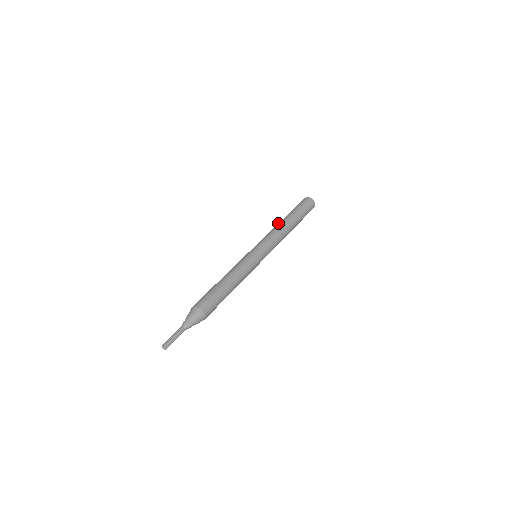
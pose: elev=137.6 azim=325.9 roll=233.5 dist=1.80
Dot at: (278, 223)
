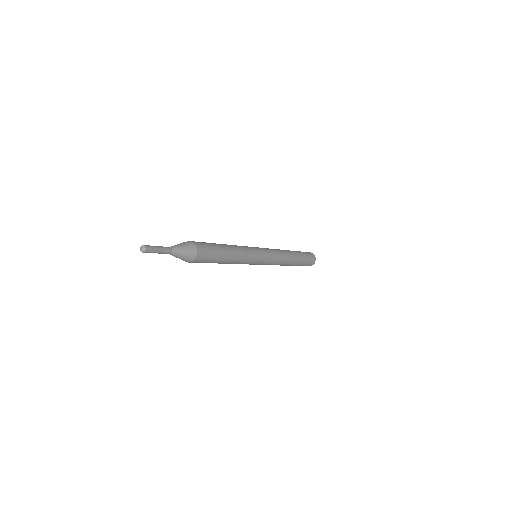
Dot at: occluded
